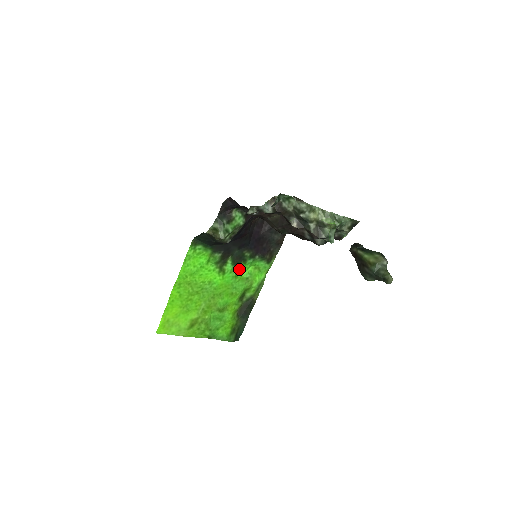
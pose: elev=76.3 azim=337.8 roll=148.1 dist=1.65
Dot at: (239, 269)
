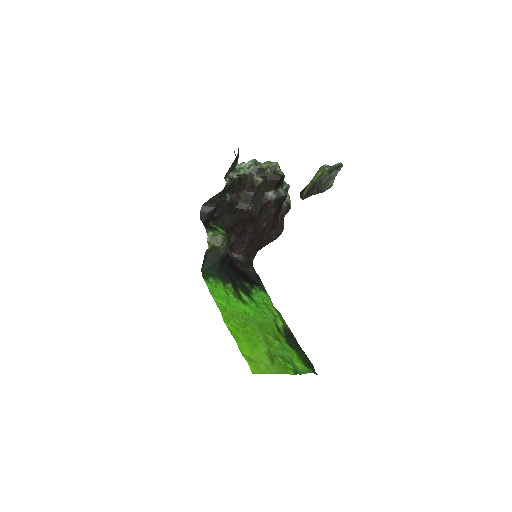
Dot at: (253, 300)
